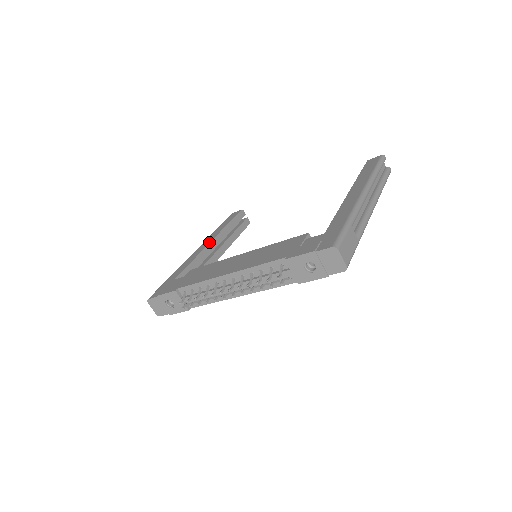
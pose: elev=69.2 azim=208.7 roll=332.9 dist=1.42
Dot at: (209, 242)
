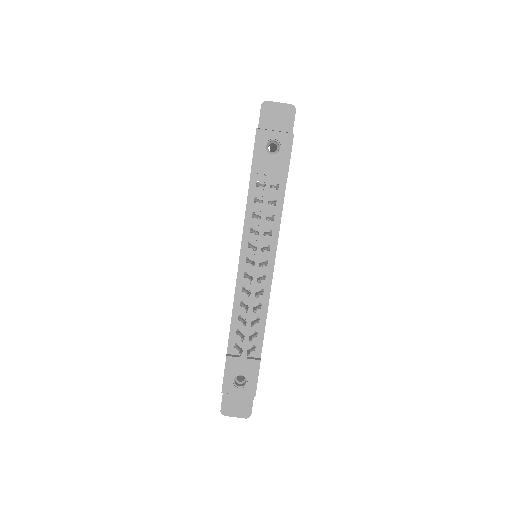
Dot at: occluded
